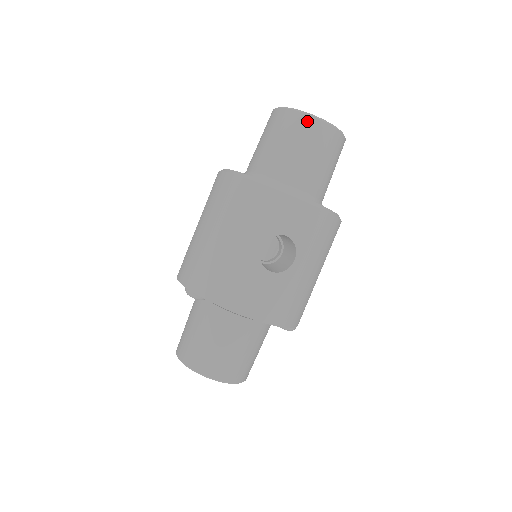
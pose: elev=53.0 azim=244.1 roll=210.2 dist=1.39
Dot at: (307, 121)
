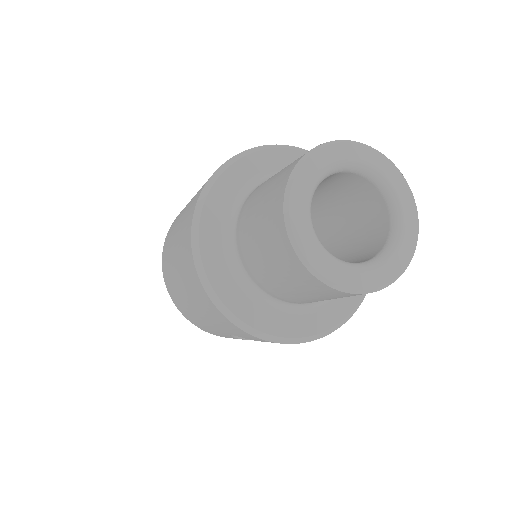
Dot at: (319, 285)
